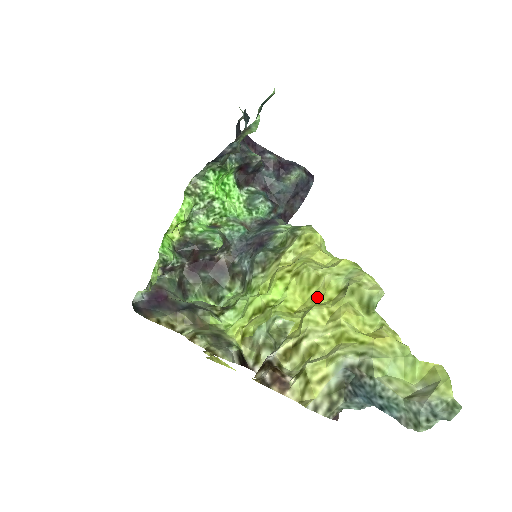
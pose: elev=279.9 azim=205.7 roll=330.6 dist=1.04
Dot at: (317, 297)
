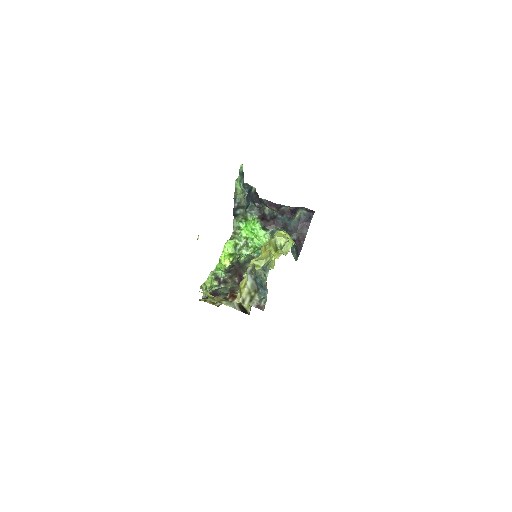
Dot at: occluded
